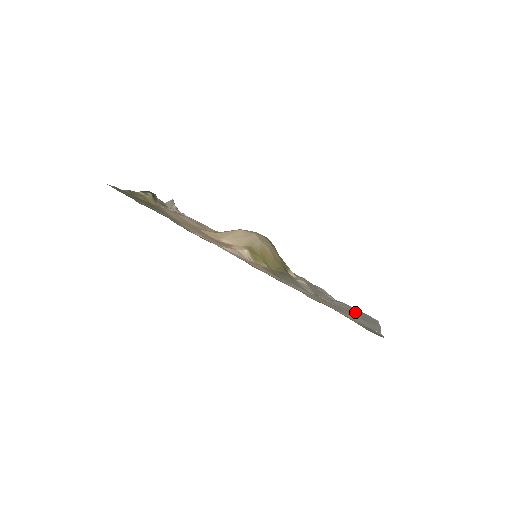
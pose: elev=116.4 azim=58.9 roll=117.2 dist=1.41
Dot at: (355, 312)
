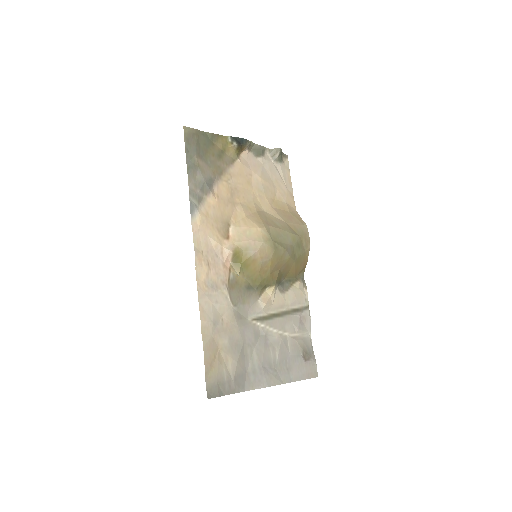
Dot at: (291, 357)
